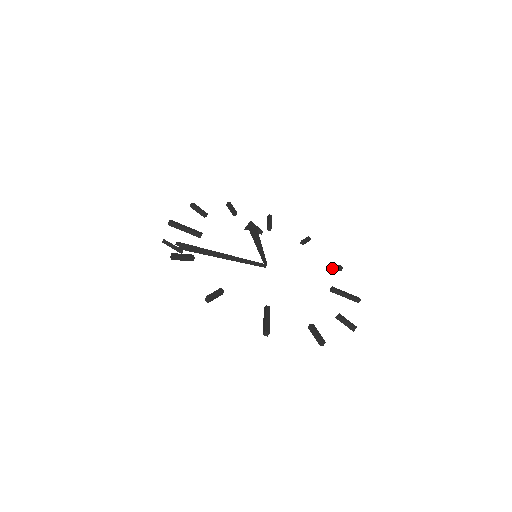
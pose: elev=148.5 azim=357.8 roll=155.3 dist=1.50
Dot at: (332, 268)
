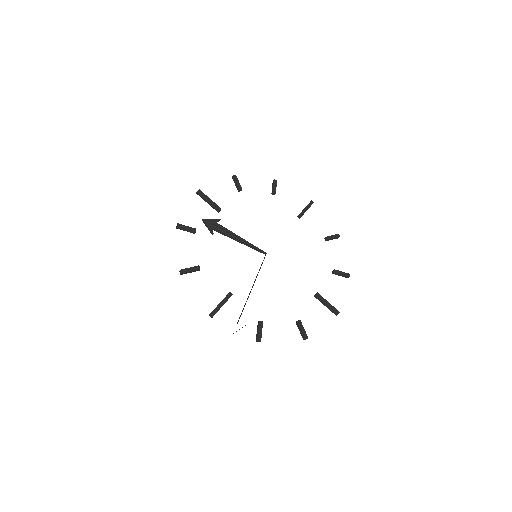
Dot at: (275, 191)
